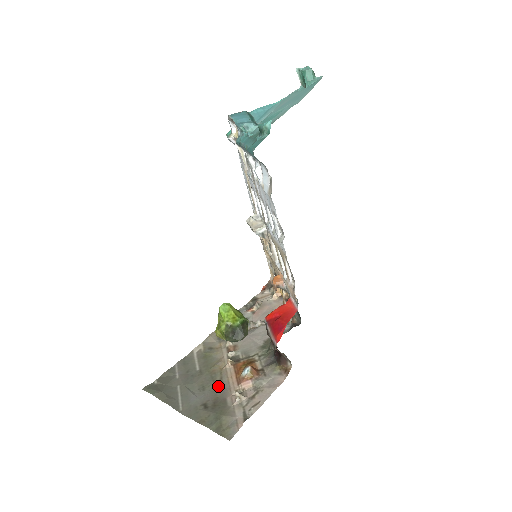
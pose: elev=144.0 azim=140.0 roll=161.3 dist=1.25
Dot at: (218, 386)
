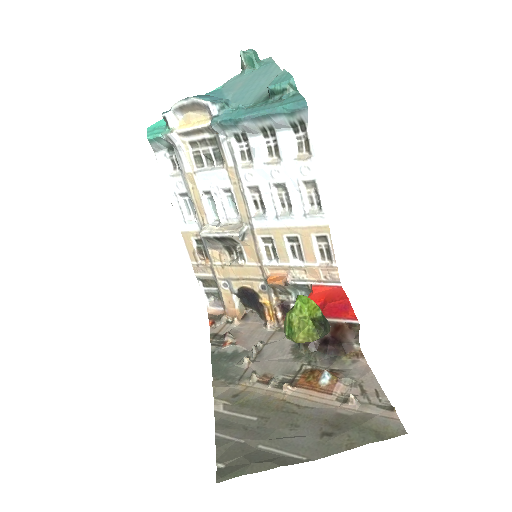
Dot at: (308, 412)
